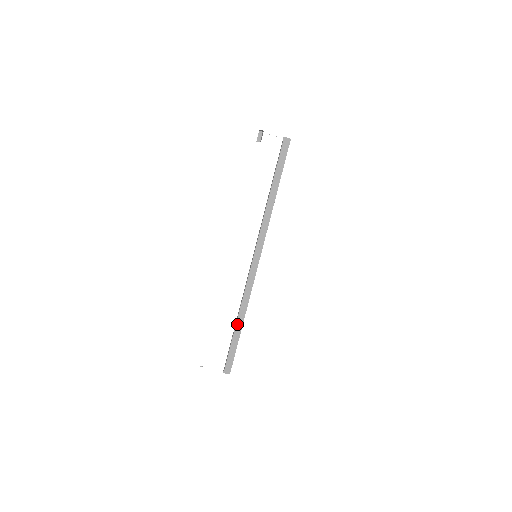
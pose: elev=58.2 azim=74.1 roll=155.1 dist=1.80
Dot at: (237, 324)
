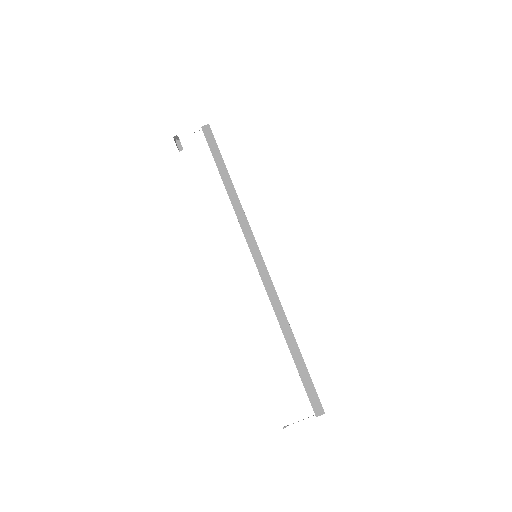
Dot at: (289, 345)
